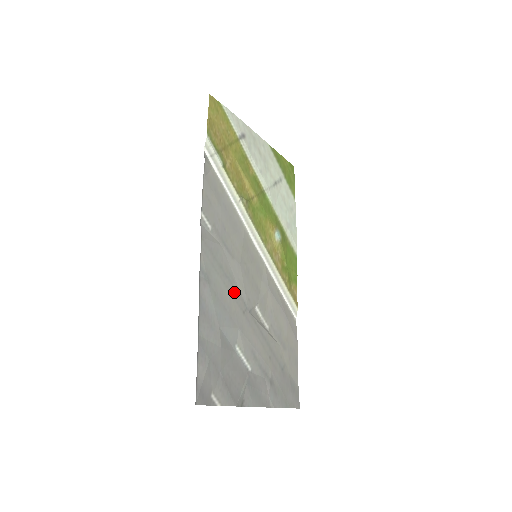
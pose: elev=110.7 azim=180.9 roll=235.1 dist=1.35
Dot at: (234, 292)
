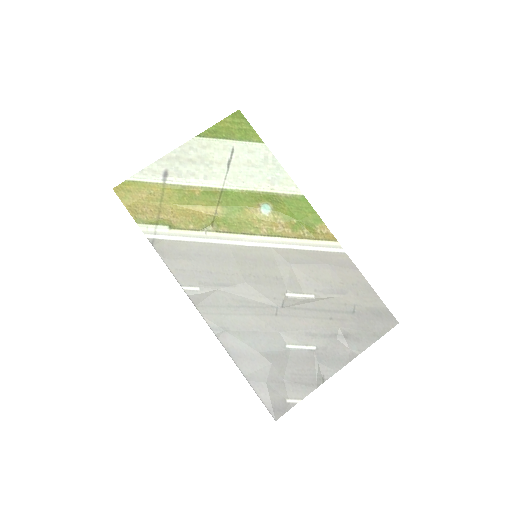
Dot at: (255, 310)
